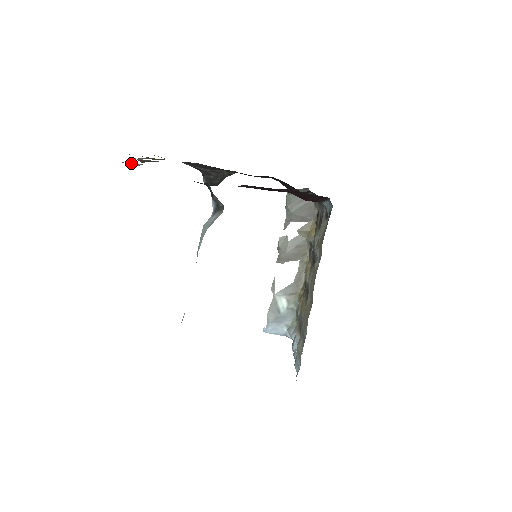
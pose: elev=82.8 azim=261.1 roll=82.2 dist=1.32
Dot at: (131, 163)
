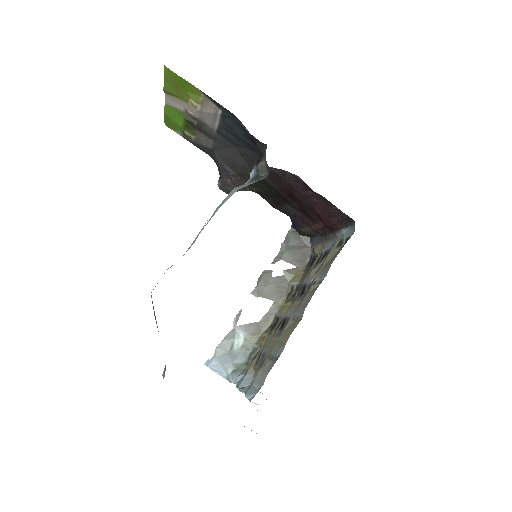
Dot at: (199, 96)
